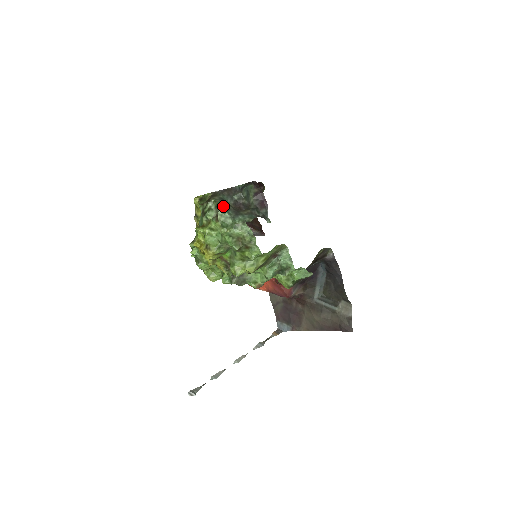
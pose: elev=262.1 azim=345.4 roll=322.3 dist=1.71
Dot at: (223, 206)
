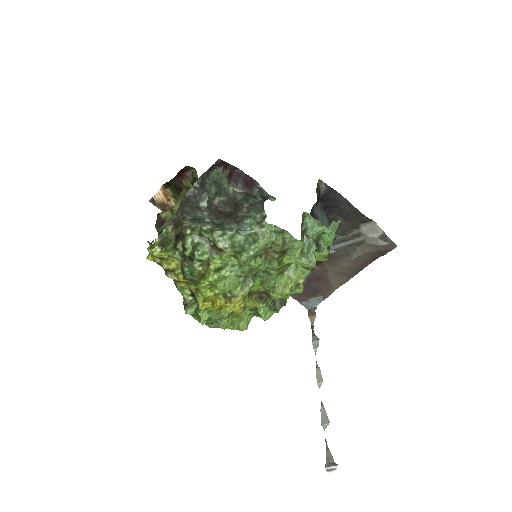
Dot at: (213, 226)
